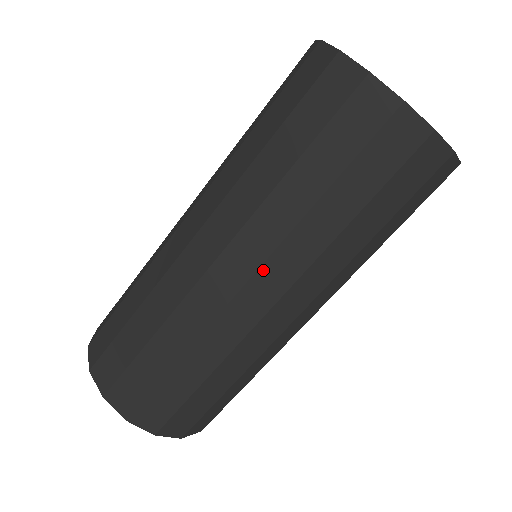
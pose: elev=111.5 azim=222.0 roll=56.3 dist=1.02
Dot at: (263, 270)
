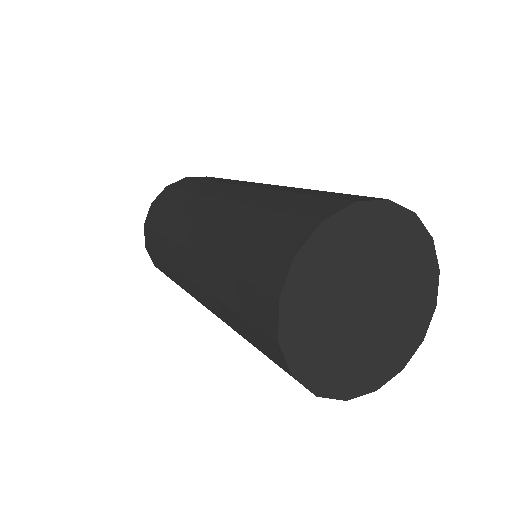
Dot at: occluded
